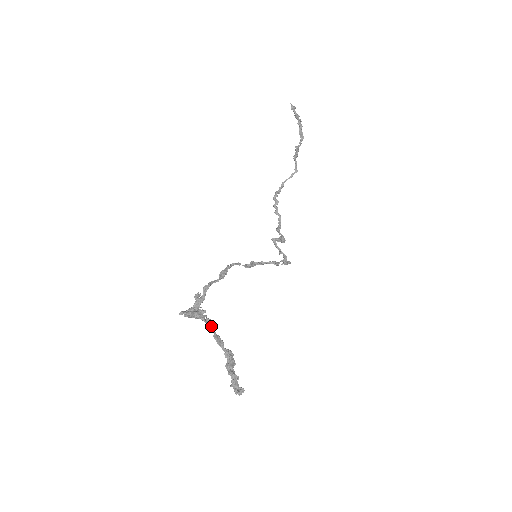
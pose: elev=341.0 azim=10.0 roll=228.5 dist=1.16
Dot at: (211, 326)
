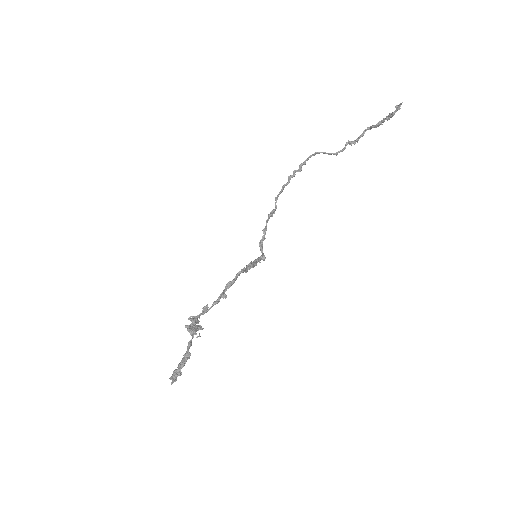
Dot at: occluded
